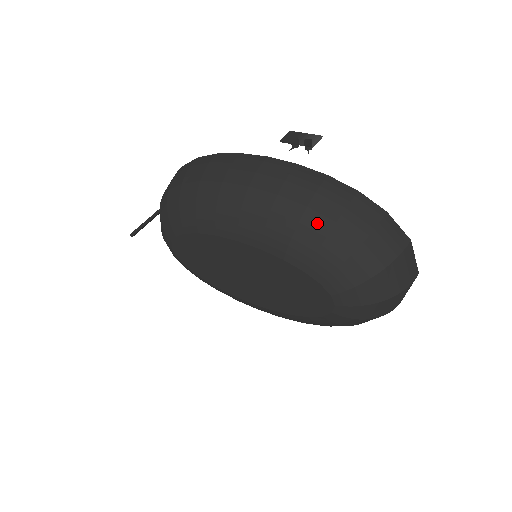
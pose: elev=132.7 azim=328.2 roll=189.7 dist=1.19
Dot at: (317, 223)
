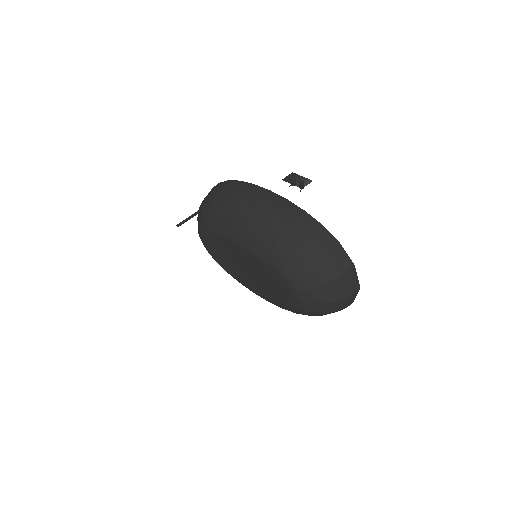
Dot at: (290, 243)
